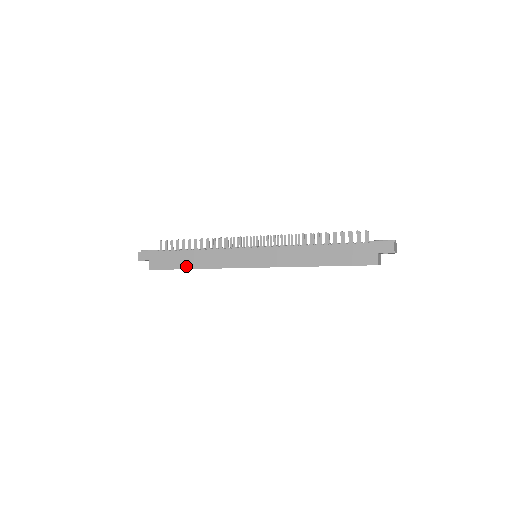
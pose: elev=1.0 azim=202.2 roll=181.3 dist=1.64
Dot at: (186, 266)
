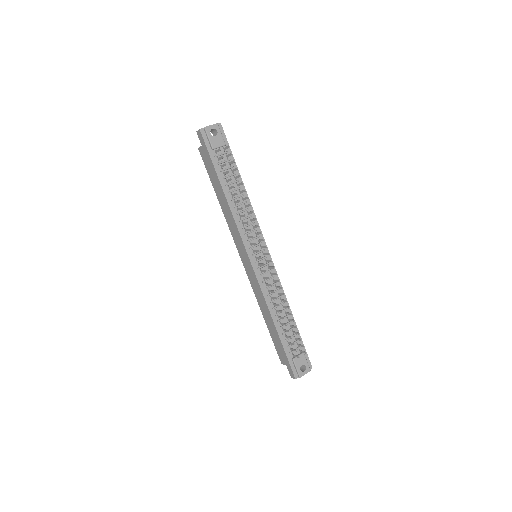
Dot at: (216, 192)
